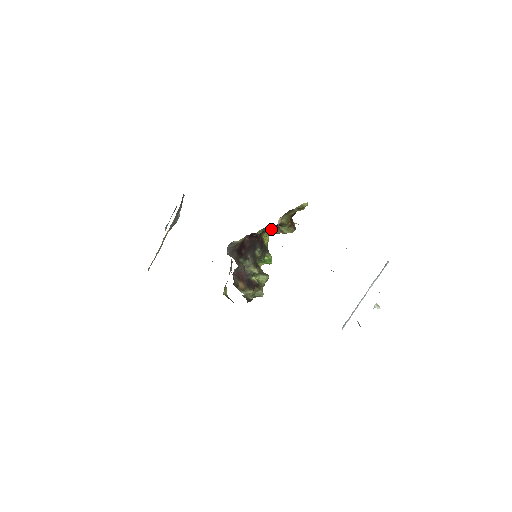
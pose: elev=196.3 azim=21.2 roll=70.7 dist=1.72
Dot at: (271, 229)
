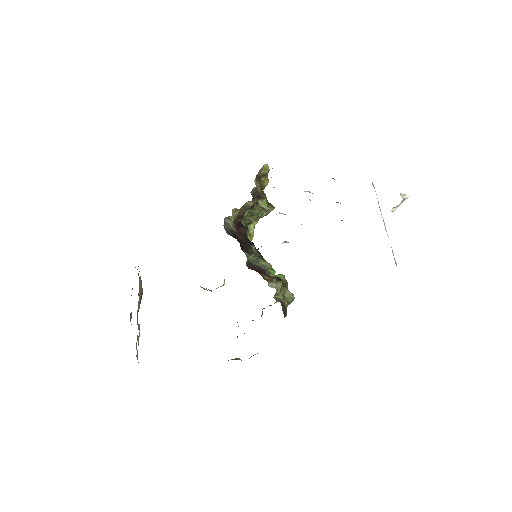
Dot at: occluded
